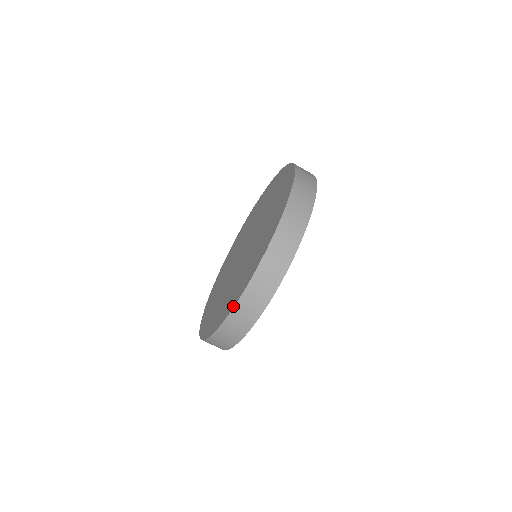
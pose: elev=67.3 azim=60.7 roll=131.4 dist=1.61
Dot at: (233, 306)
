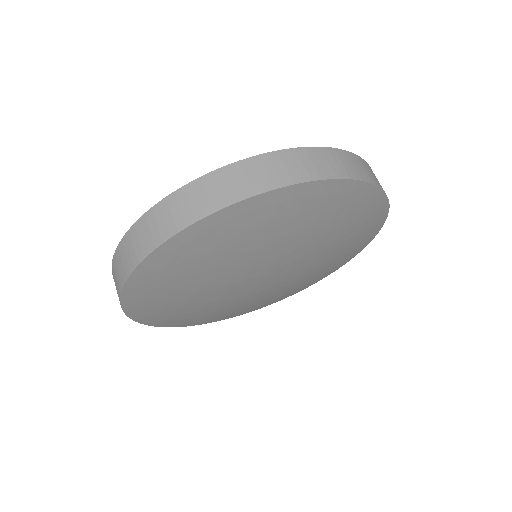
Dot at: (340, 151)
